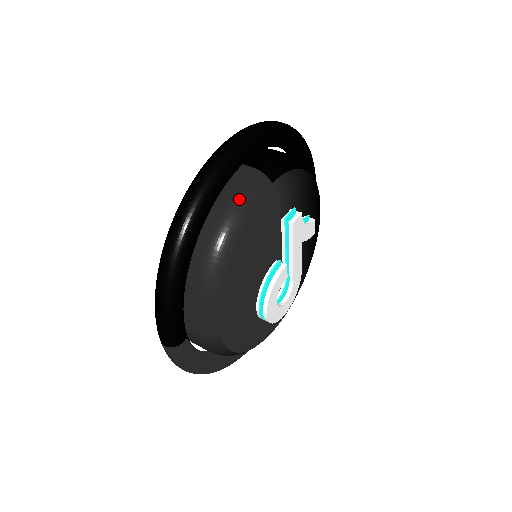
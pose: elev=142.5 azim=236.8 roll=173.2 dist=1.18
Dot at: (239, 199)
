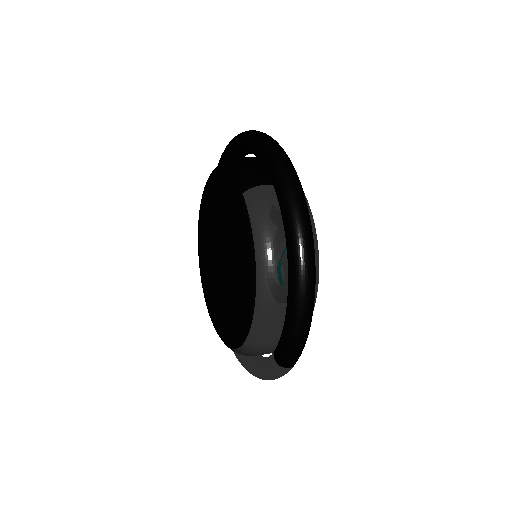
Dot at: occluded
